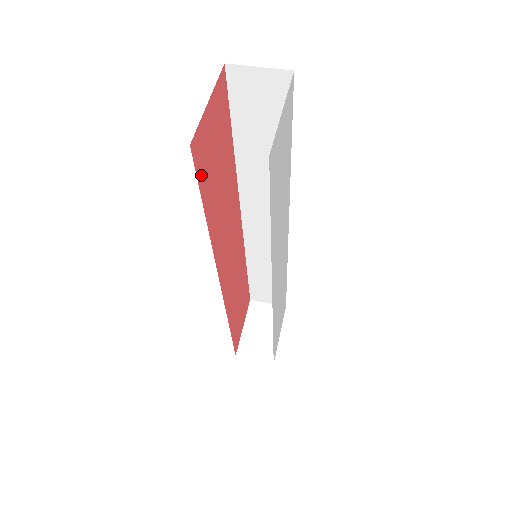
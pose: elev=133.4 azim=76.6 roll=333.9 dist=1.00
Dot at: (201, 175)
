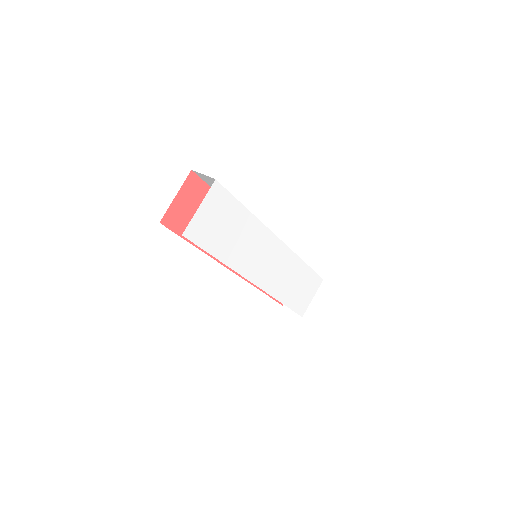
Dot at: (179, 229)
